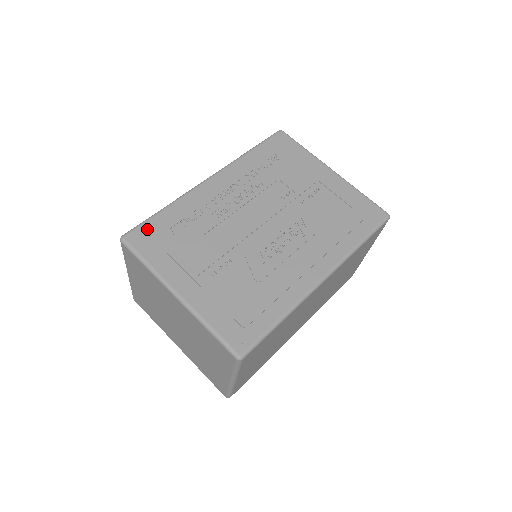
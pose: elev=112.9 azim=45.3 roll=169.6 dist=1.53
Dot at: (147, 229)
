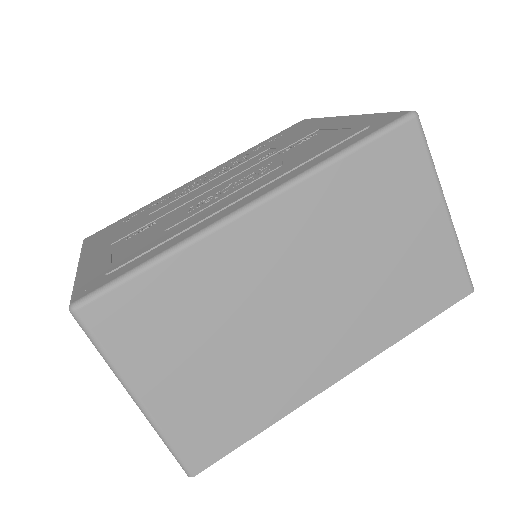
Dot at: occluded
